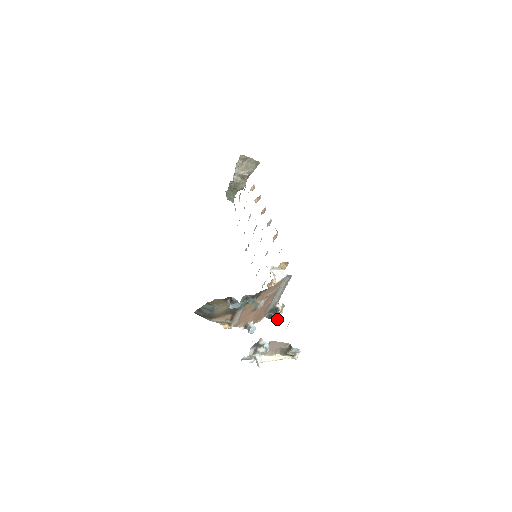
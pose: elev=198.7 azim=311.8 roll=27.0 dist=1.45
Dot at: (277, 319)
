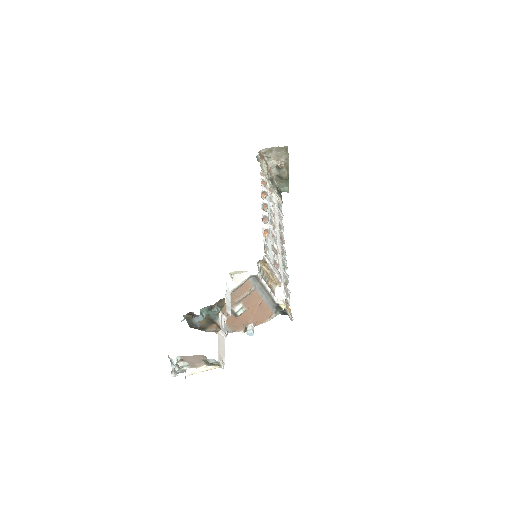
Dot at: (288, 315)
